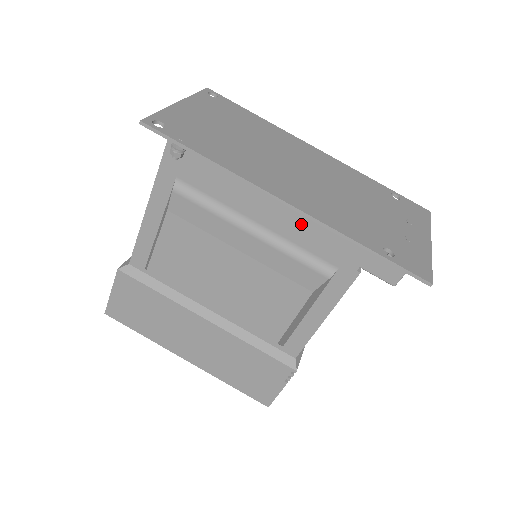
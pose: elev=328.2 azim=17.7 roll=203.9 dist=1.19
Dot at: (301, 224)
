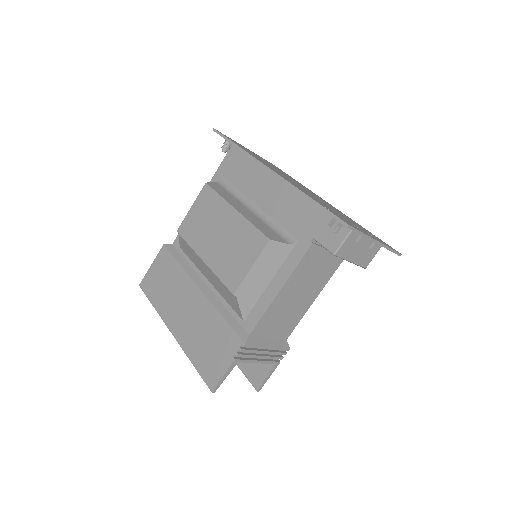
Dot at: (283, 204)
